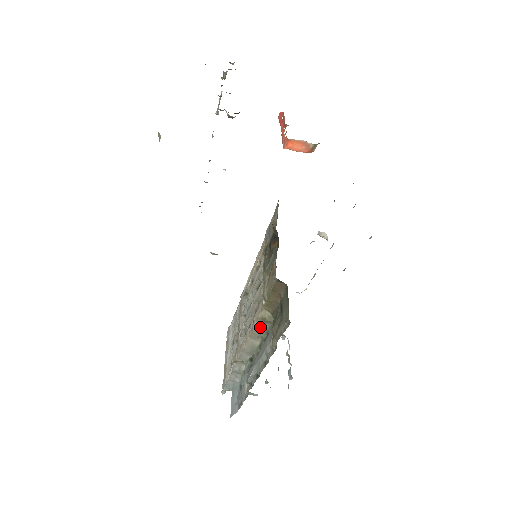
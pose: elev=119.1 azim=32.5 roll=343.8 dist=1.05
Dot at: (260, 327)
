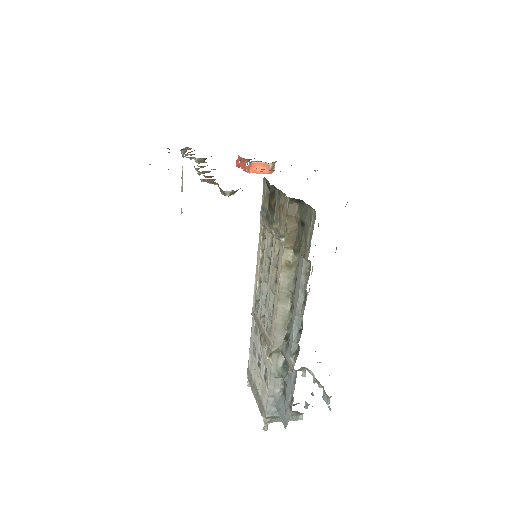
Dot at: (286, 279)
